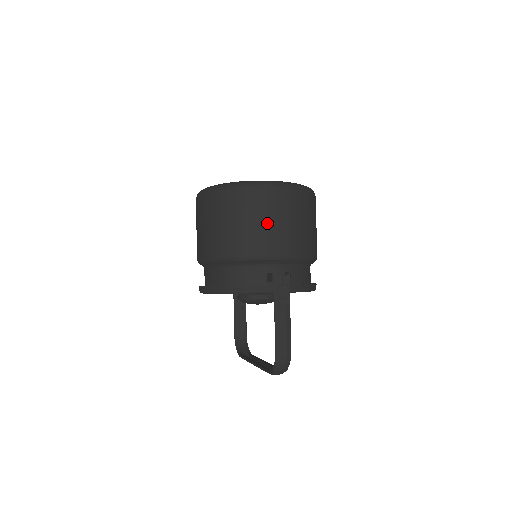
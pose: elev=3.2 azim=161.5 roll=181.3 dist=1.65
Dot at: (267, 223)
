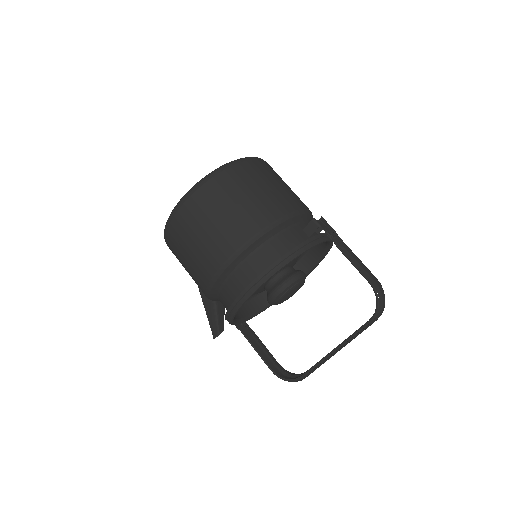
Dot at: (273, 186)
